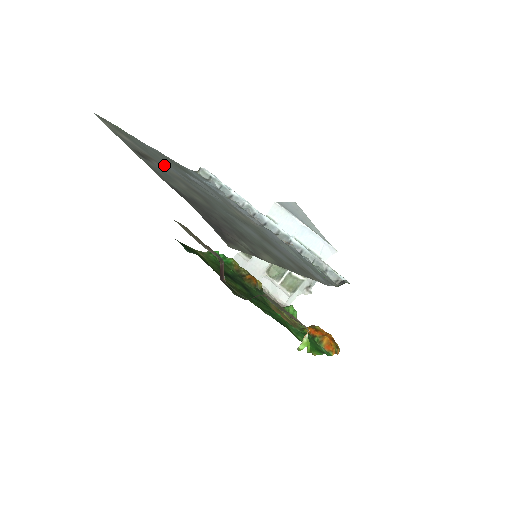
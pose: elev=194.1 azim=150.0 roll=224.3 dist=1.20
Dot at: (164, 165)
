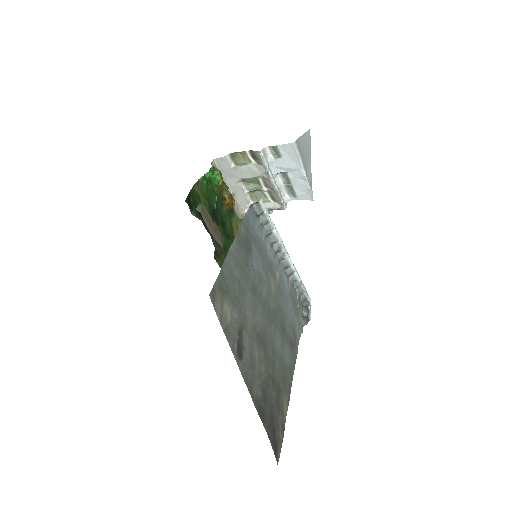
Dot at: (246, 311)
